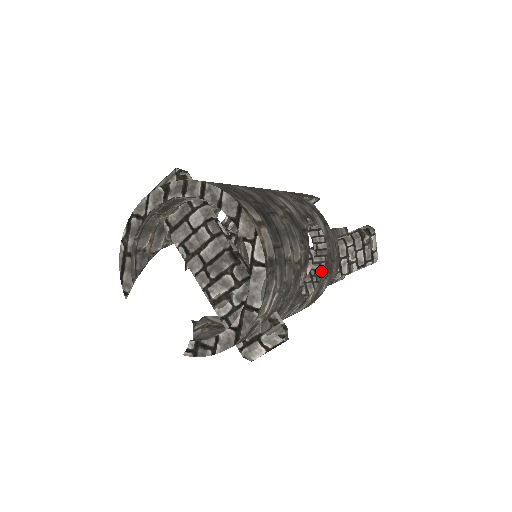
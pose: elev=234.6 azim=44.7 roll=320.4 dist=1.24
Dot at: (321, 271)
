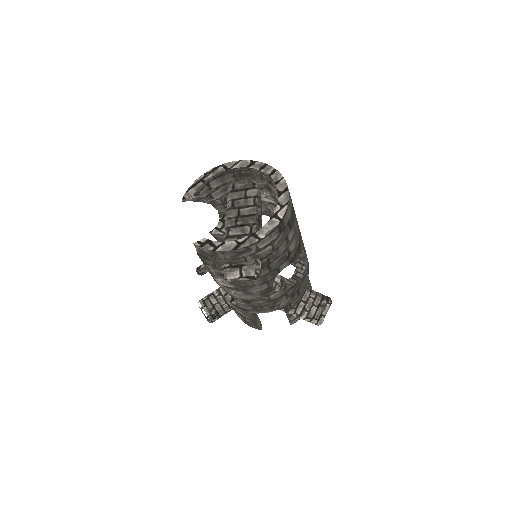
Dot at: (290, 286)
